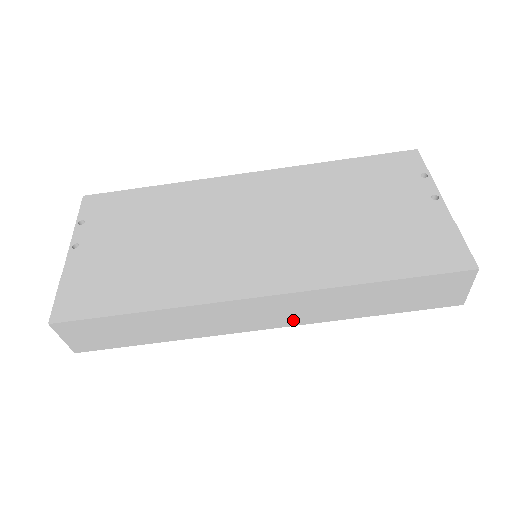
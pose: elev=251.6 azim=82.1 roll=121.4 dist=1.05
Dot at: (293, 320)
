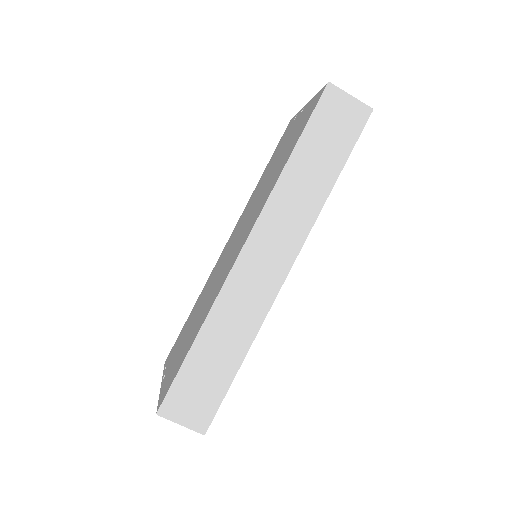
Dot at: (293, 244)
